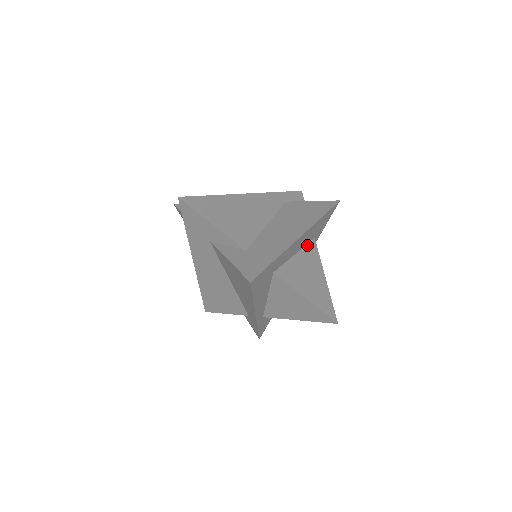
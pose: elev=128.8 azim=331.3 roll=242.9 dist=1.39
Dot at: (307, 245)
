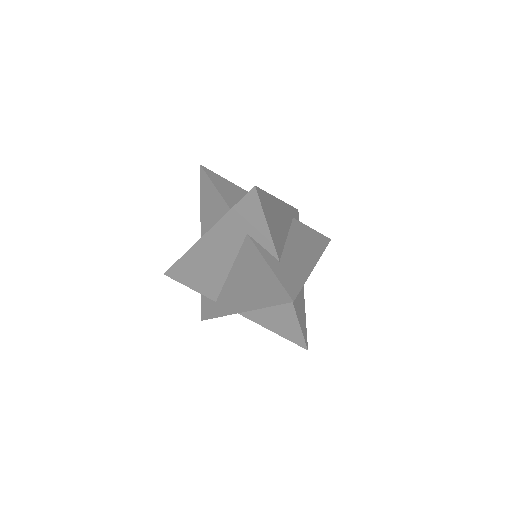
Dot at: occluded
